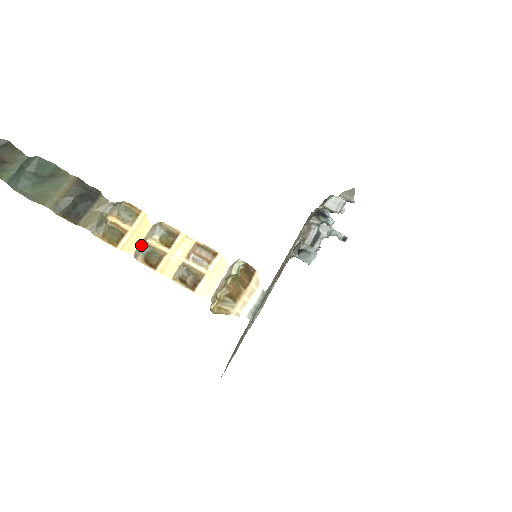
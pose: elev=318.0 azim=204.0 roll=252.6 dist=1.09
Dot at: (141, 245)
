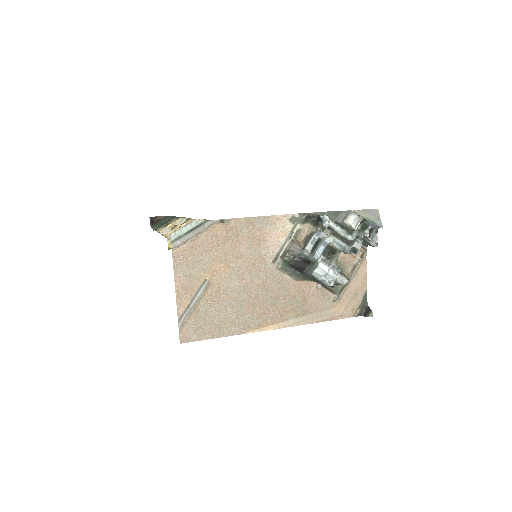
Dot at: (169, 228)
